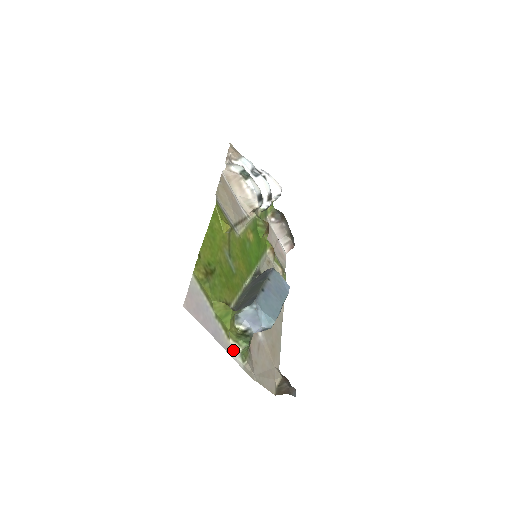
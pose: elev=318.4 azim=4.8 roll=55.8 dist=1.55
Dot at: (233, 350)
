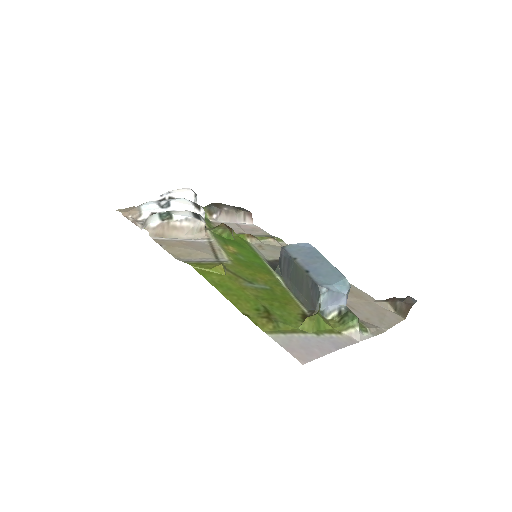
Dot at: (355, 336)
